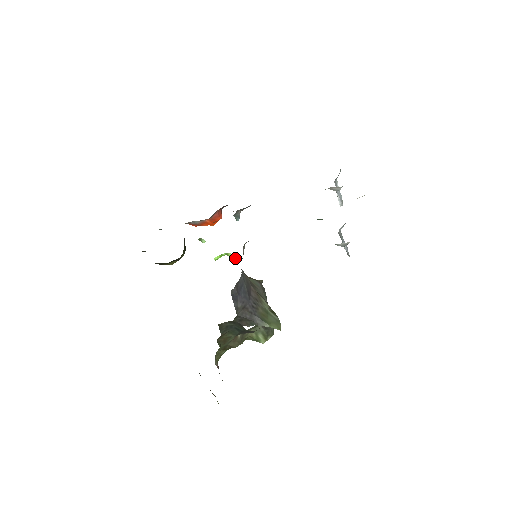
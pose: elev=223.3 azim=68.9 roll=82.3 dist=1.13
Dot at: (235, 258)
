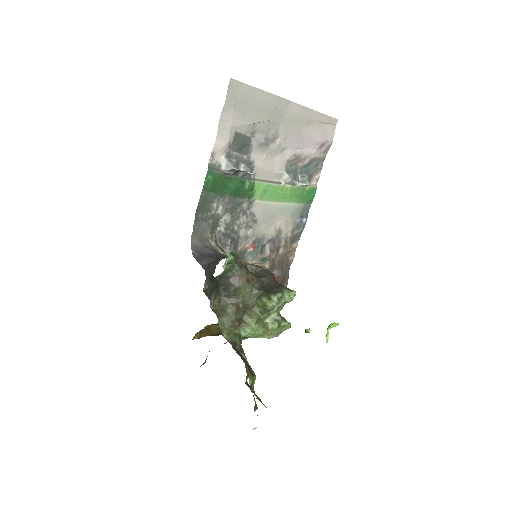
Dot at: (337, 325)
